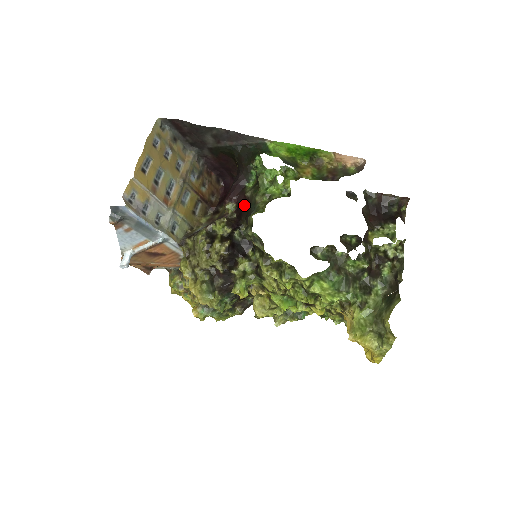
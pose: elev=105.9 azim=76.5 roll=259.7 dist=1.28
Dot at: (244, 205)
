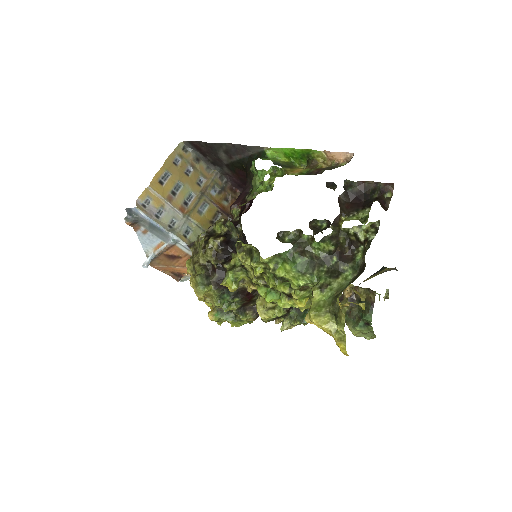
Dot at: (244, 208)
